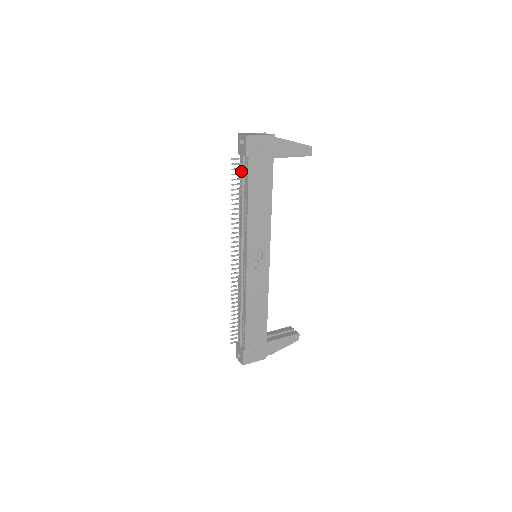
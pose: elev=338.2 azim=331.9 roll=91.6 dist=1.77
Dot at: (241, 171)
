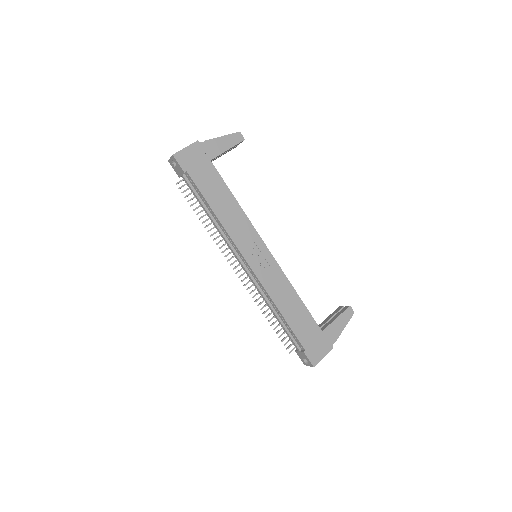
Dot at: occluded
